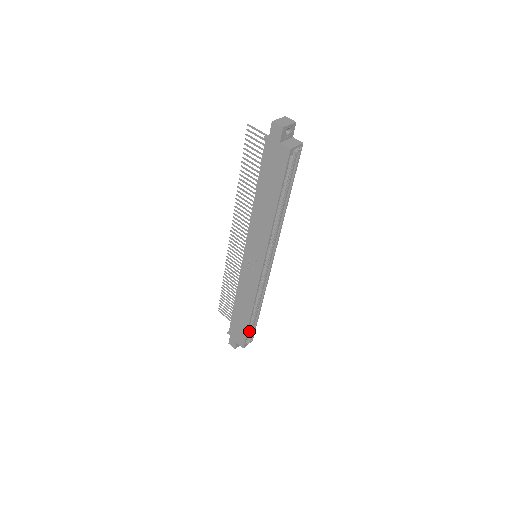
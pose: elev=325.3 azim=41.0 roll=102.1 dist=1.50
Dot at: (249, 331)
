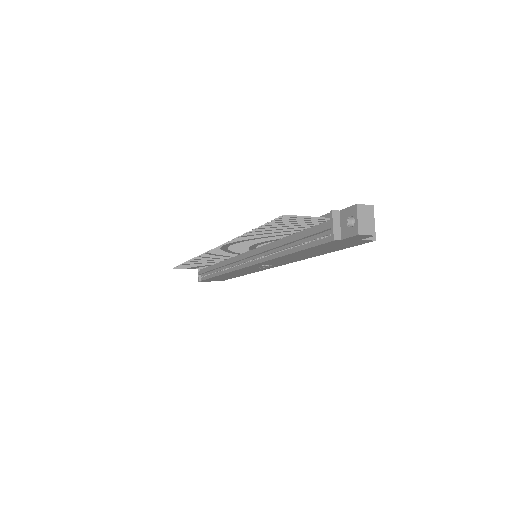
Dot at: occluded
